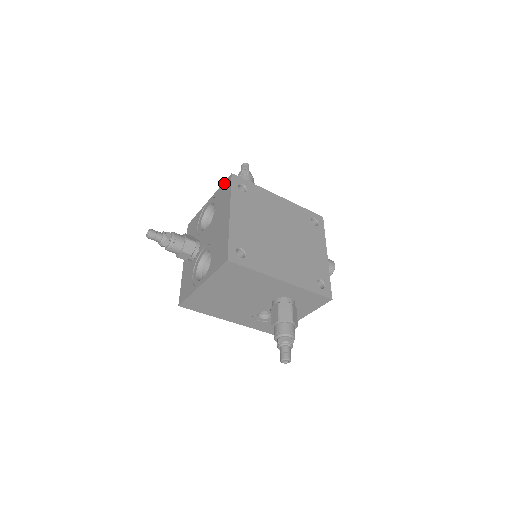
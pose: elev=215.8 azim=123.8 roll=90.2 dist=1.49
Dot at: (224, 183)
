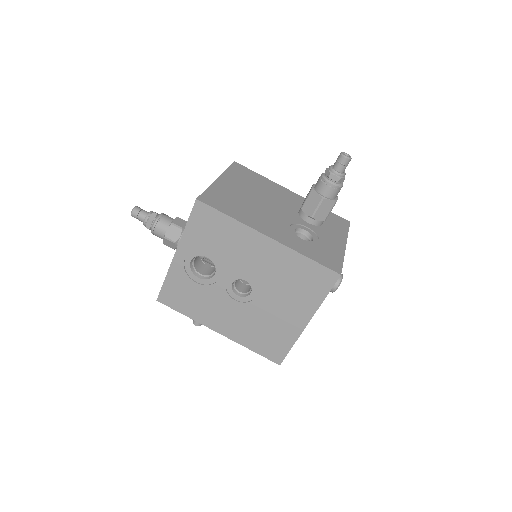
Dot at: occluded
